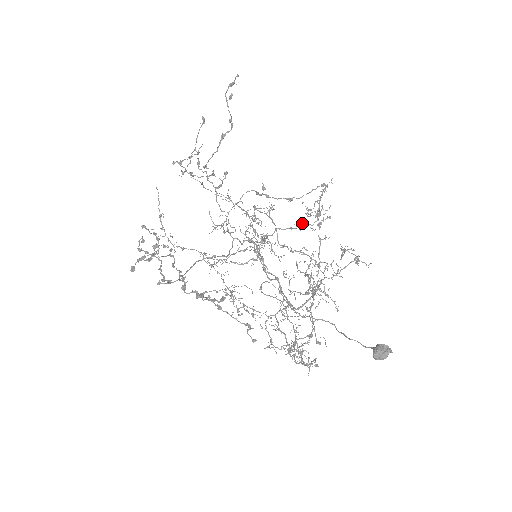
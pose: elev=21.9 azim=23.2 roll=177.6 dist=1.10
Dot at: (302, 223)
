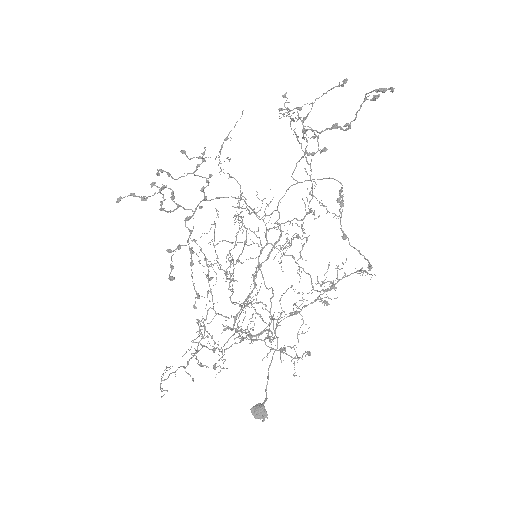
Dot at: (310, 277)
